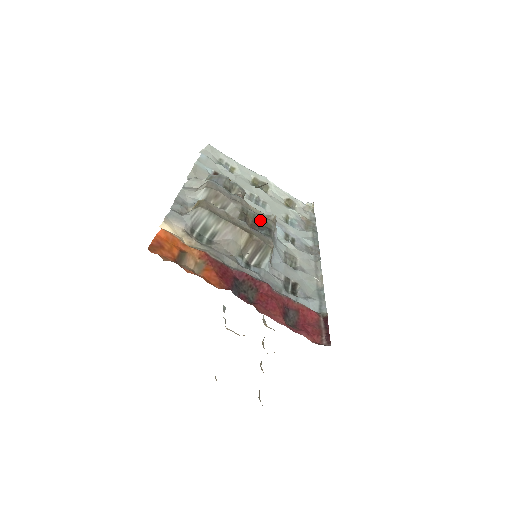
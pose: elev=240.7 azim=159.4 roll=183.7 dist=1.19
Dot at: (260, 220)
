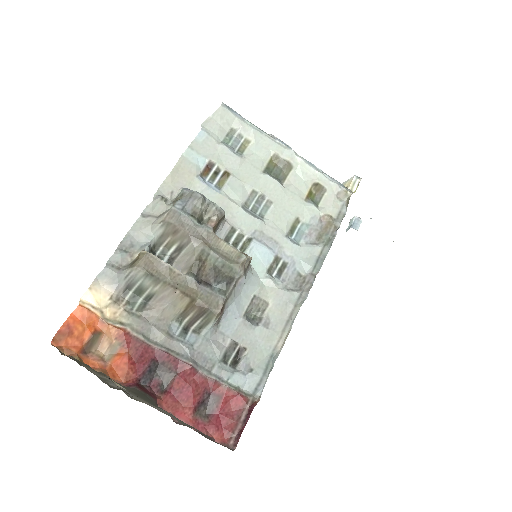
Dot at: (222, 266)
